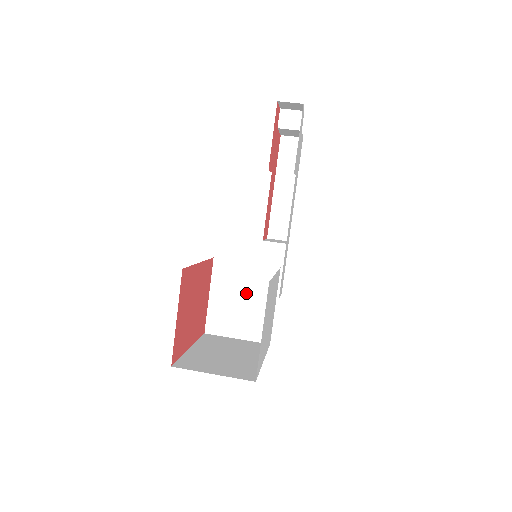
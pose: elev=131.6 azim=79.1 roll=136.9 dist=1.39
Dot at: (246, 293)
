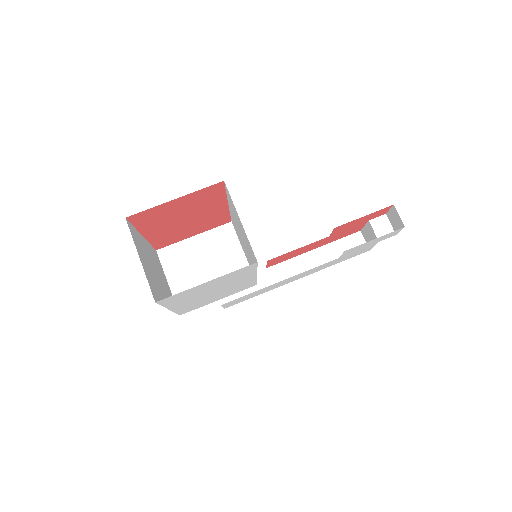
Dot at: (216, 267)
